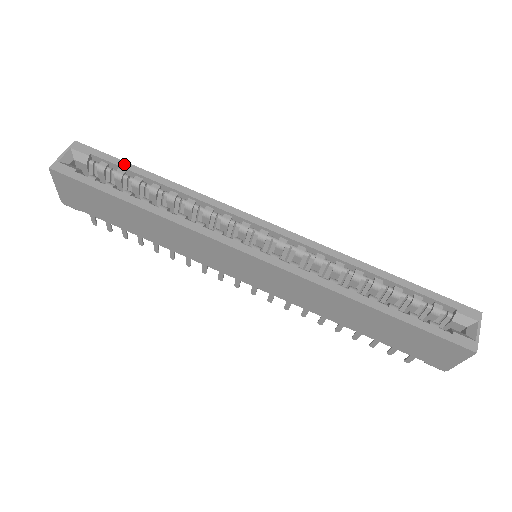
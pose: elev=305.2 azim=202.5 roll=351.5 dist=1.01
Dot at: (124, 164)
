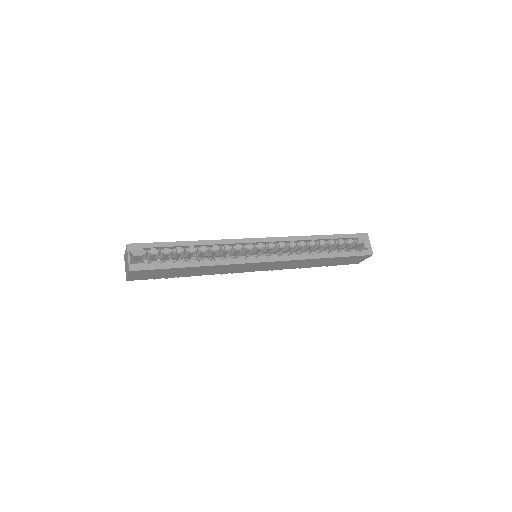
Dot at: (166, 244)
